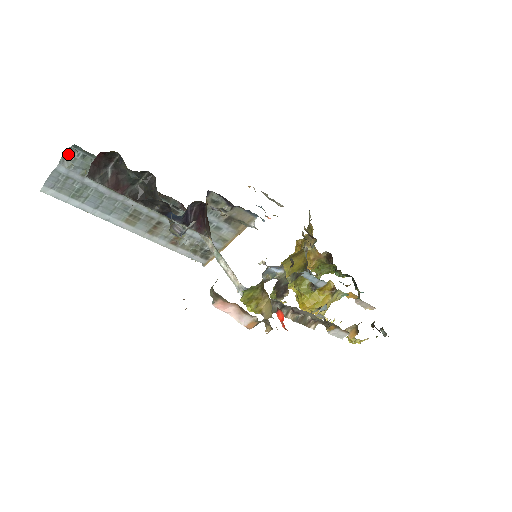
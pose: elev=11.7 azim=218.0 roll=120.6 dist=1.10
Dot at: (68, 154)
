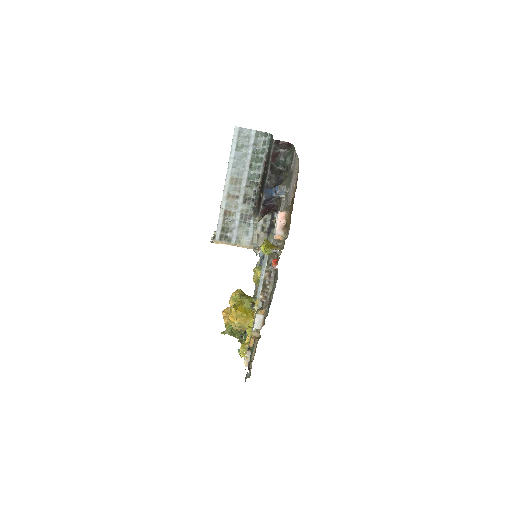
Dot at: (263, 133)
